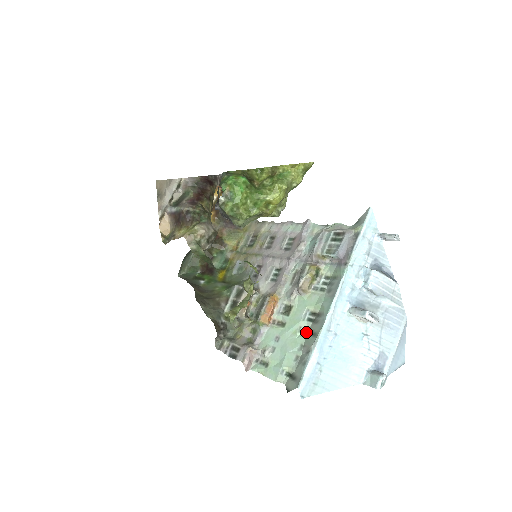
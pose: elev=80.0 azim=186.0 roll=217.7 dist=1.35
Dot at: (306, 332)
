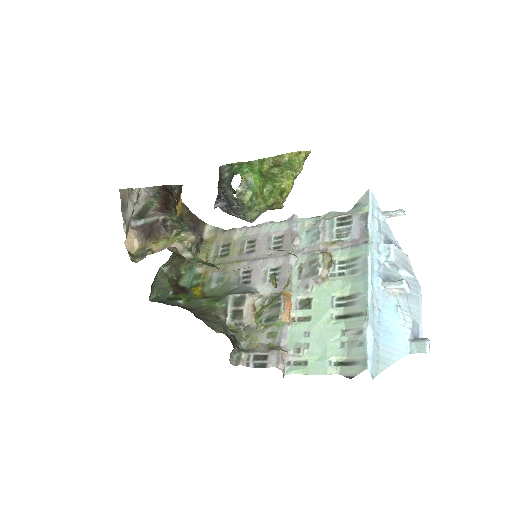
Dot at: (341, 317)
